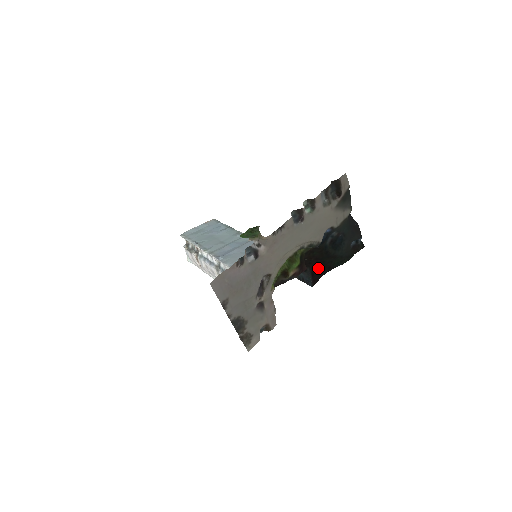
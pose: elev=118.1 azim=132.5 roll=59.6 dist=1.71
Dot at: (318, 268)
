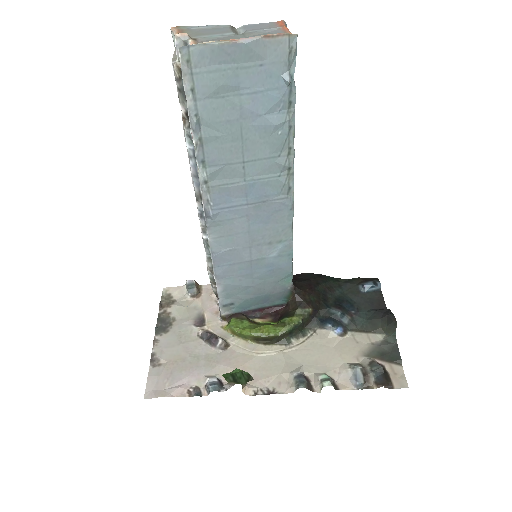
Dot at: (307, 280)
